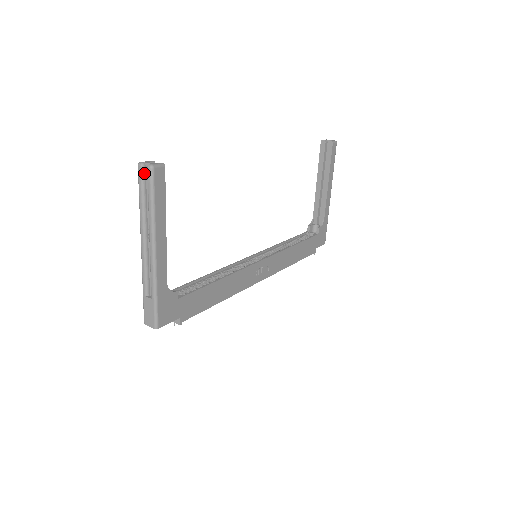
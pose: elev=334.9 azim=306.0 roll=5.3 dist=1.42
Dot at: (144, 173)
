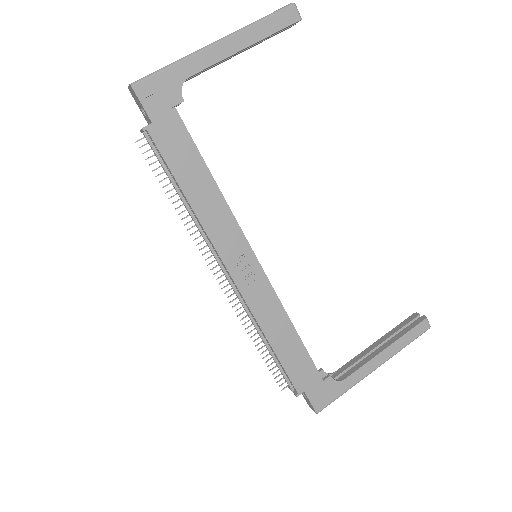
Dot at: occluded
